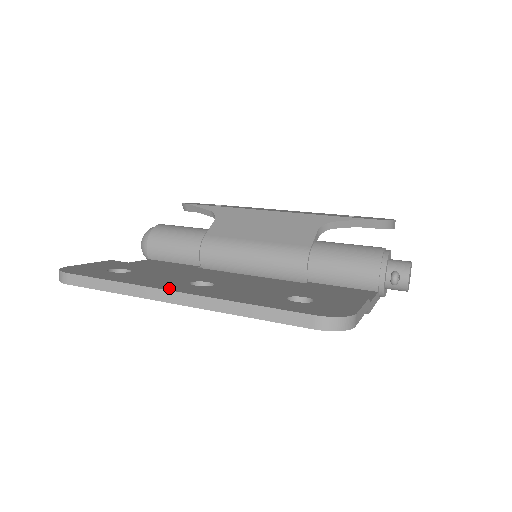
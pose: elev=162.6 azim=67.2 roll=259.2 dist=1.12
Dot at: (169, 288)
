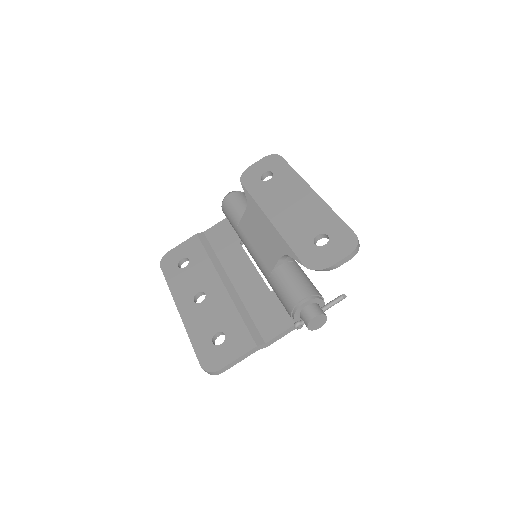
Dot at: (179, 304)
